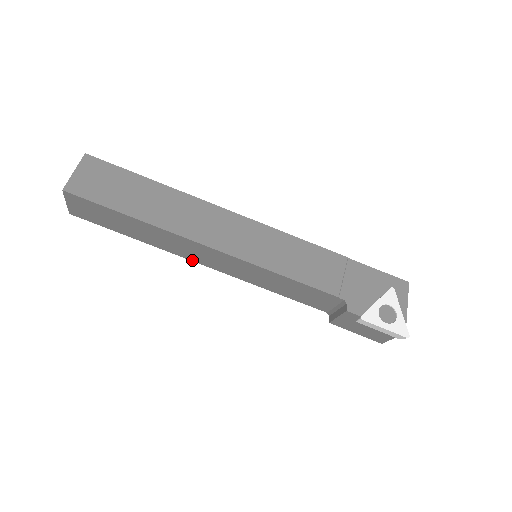
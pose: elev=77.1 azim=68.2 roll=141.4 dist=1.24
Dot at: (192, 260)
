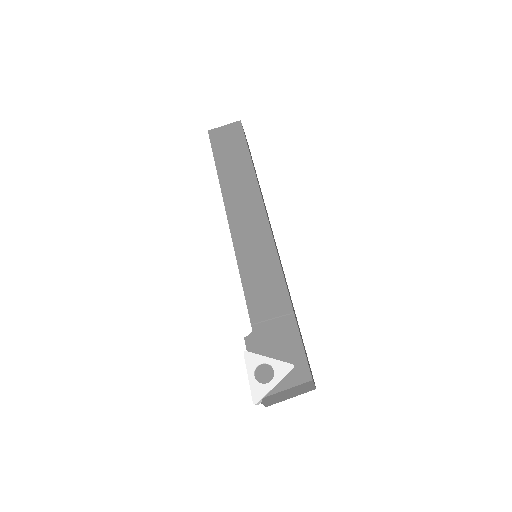
Dot at: occluded
